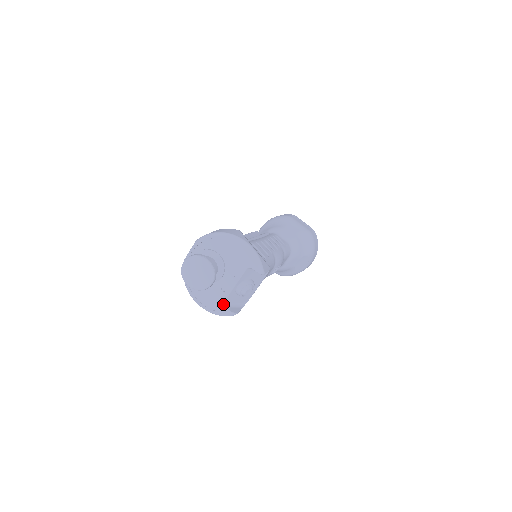
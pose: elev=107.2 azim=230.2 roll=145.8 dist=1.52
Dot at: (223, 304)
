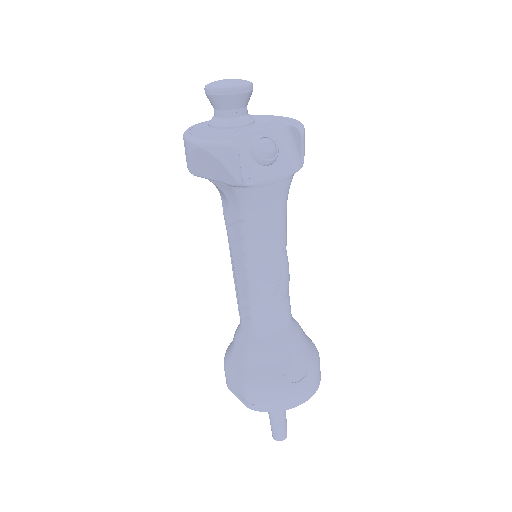
Dot at: (227, 137)
